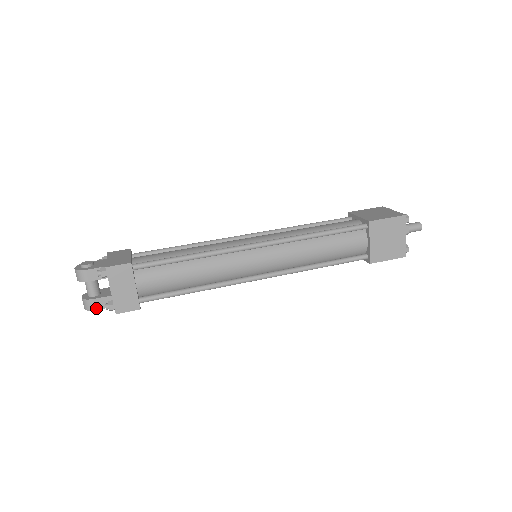
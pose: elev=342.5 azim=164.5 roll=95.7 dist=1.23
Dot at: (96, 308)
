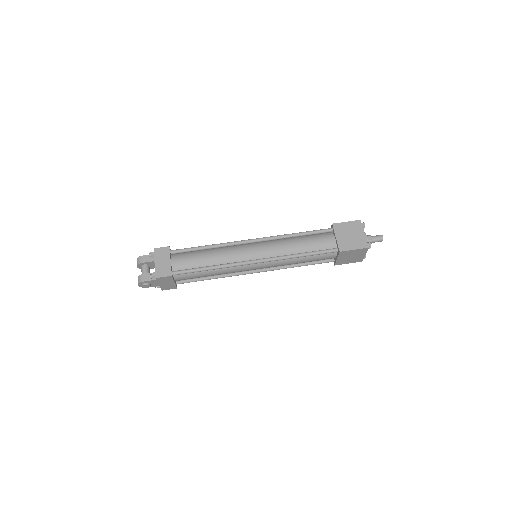
Dot at: (145, 280)
